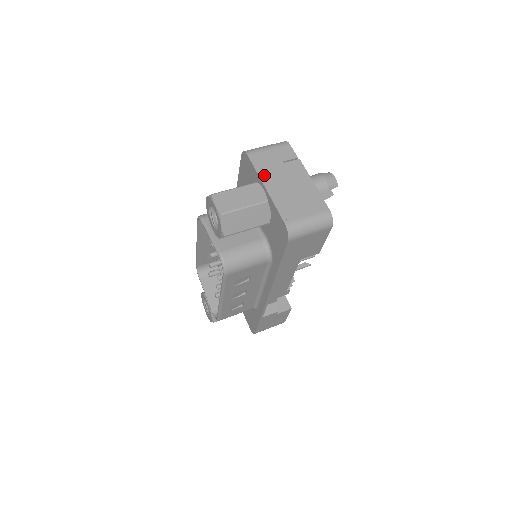
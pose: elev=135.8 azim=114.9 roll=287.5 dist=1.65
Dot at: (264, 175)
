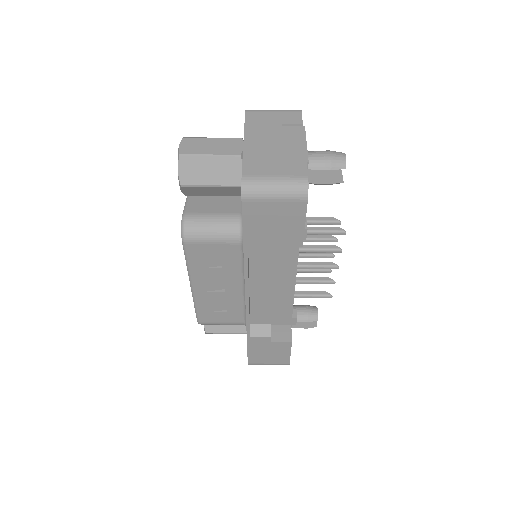
Dot at: (251, 130)
